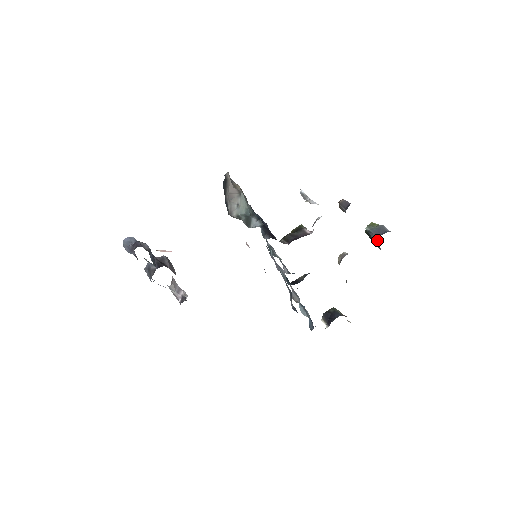
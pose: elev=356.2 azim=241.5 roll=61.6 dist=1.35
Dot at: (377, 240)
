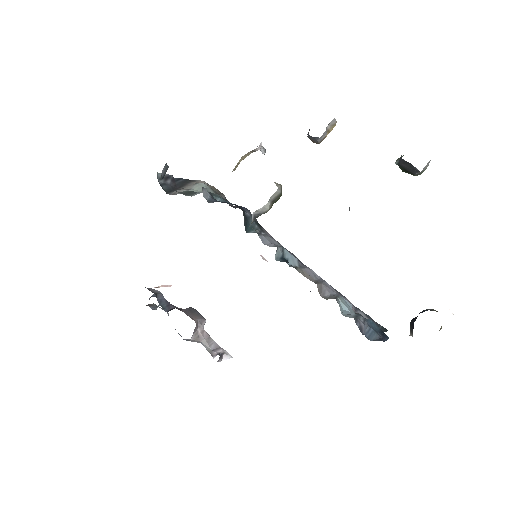
Dot at: (402, 160)
